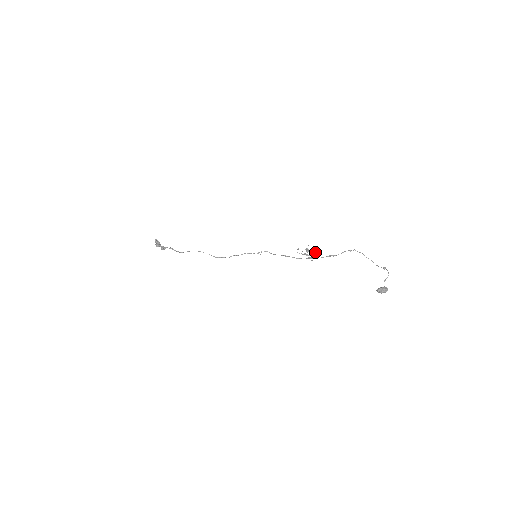
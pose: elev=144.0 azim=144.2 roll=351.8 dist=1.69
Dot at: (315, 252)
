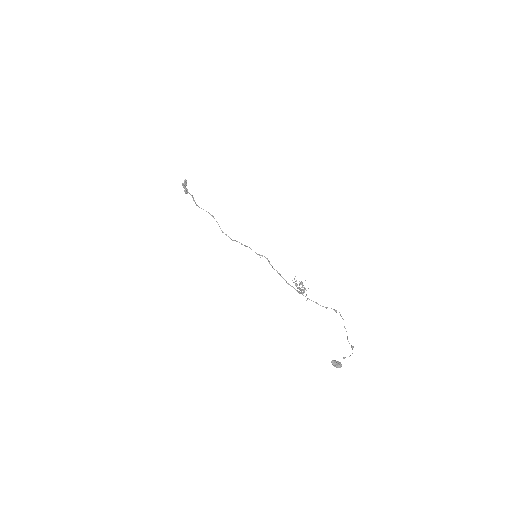
Dot at: (306, 290)
